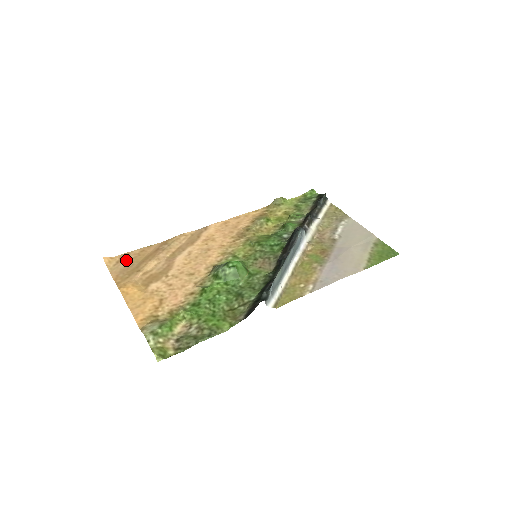
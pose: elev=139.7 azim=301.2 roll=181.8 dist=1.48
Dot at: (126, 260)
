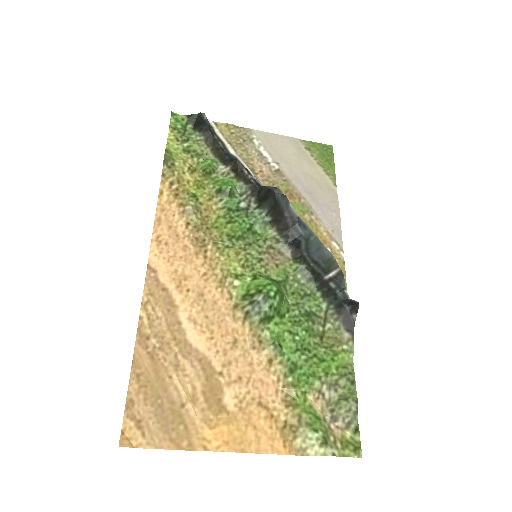
Dot at: (143, 412)
